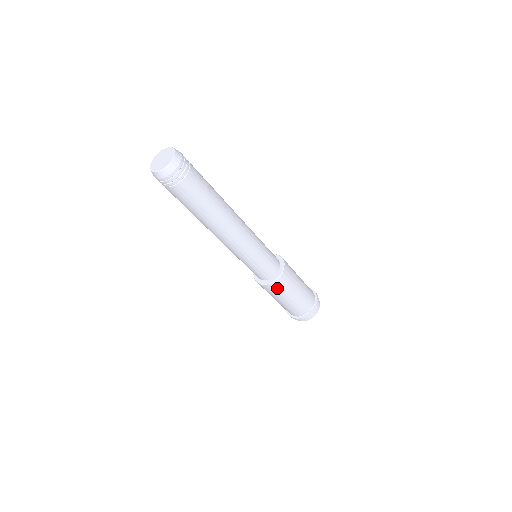
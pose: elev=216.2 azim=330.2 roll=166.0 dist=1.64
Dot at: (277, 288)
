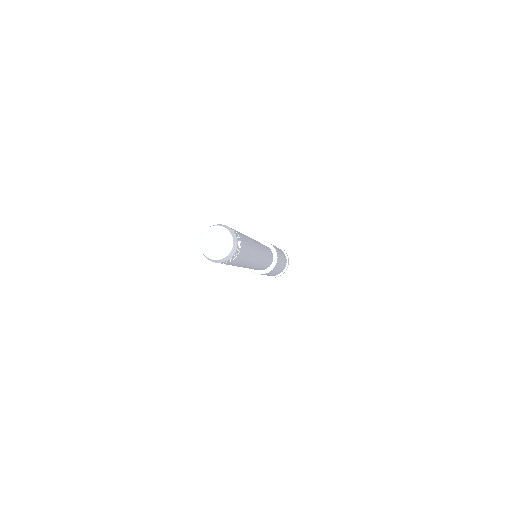
Dot at: occluded
